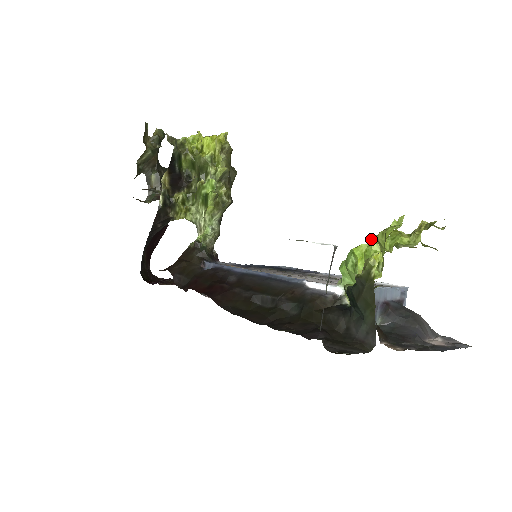
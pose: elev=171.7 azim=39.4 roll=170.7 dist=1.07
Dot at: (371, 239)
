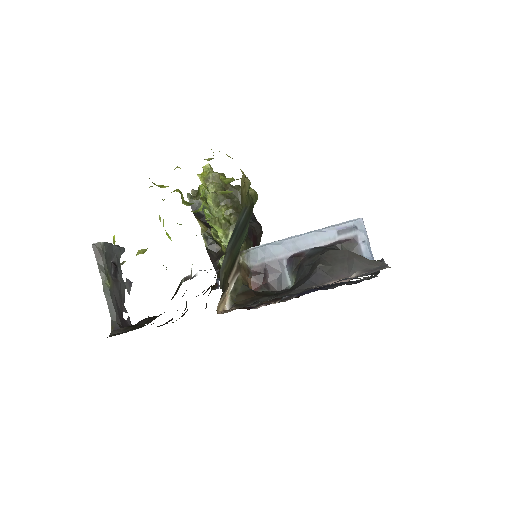
Dot at: occluded
